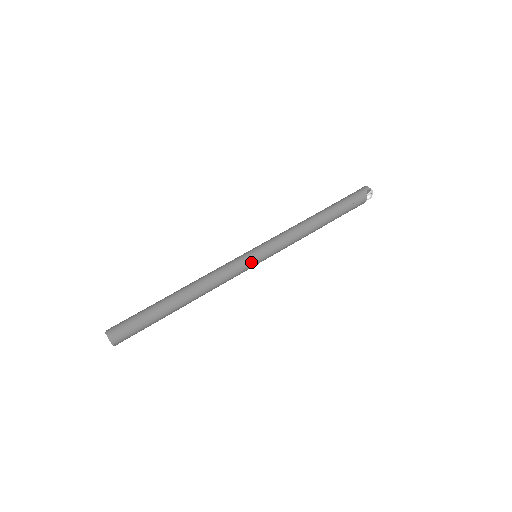
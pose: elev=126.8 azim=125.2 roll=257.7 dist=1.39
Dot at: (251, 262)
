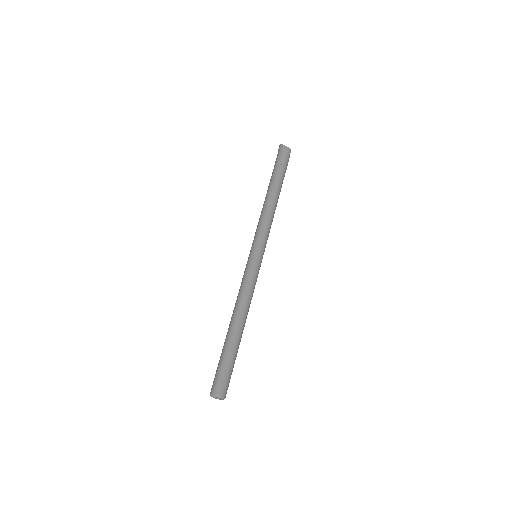
Dot at: (260, 266)
